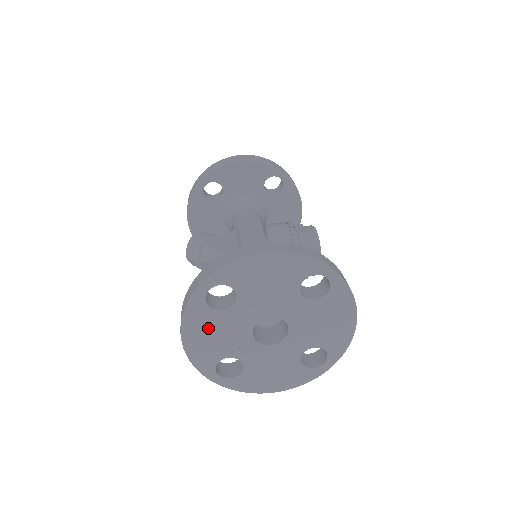
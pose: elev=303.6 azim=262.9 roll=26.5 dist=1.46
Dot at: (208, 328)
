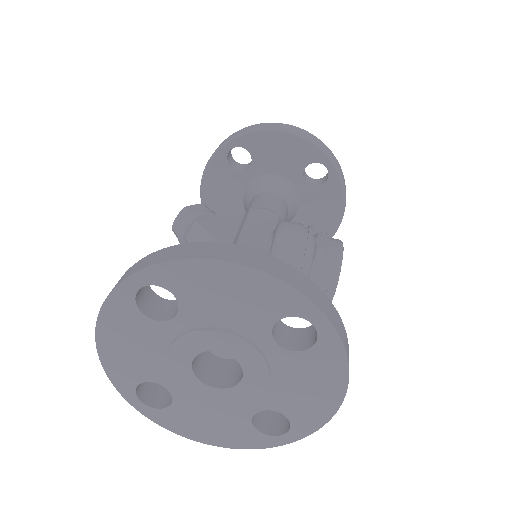
Dot at: (133, 337)
